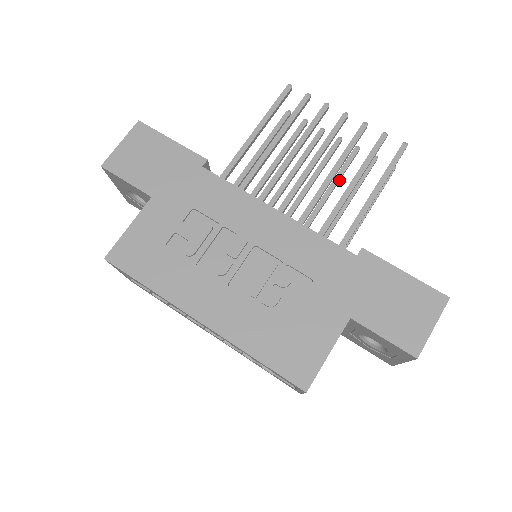
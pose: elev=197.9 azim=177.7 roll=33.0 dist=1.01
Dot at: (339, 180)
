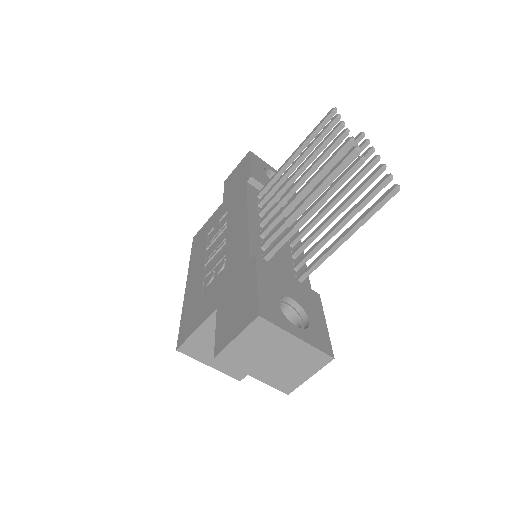
Dot at: (351, 200)
